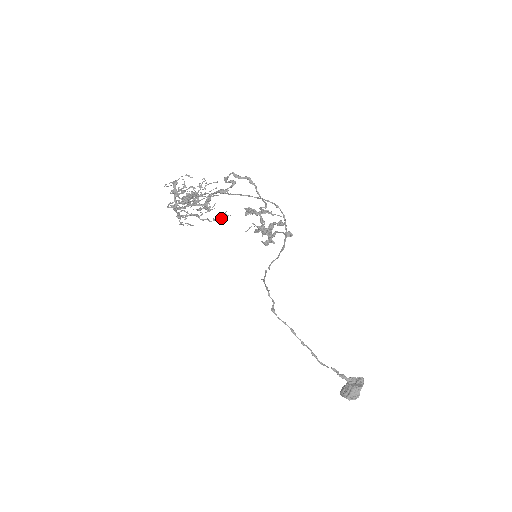
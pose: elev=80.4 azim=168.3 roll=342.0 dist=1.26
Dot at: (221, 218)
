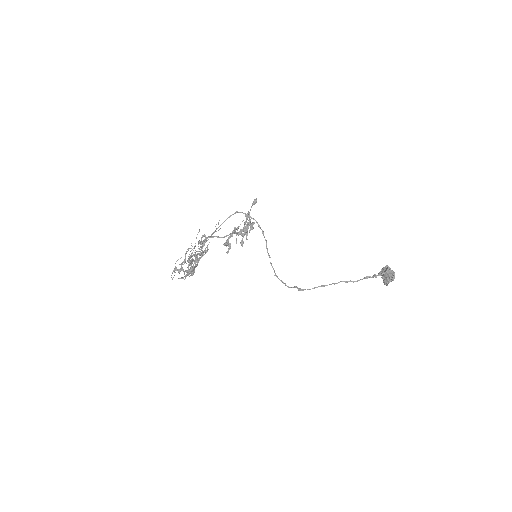
Dot at: occluded
